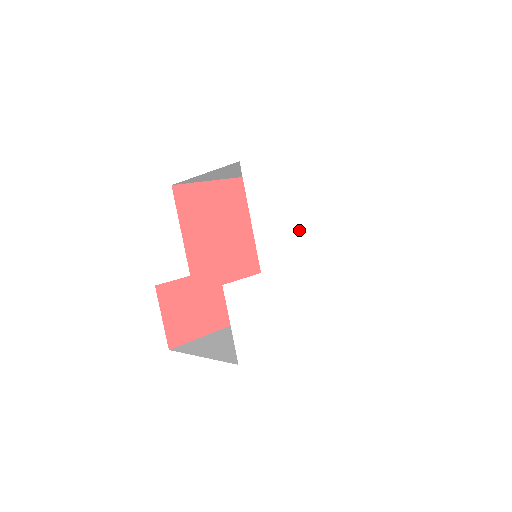
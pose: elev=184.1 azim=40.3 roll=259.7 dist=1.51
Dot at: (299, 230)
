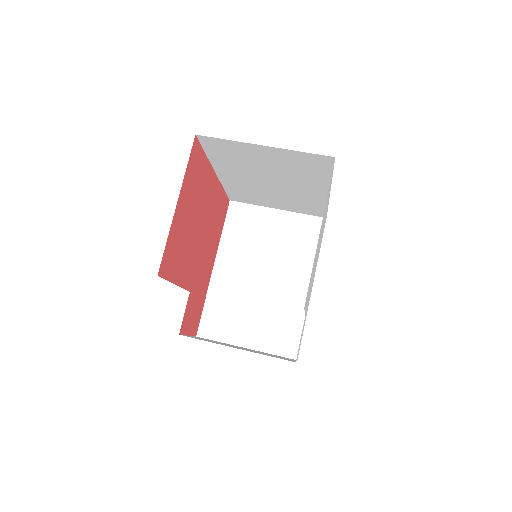
Dot at: (317, 253)
